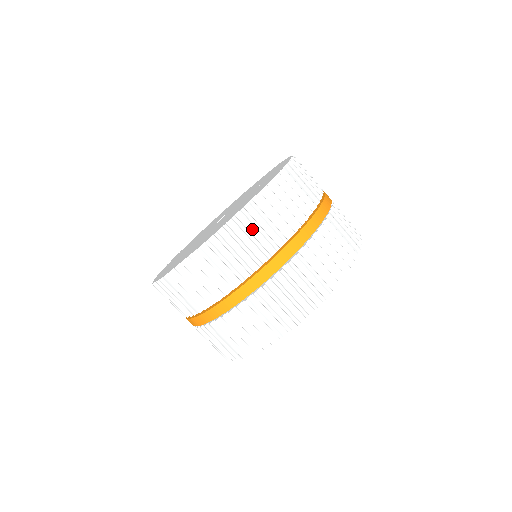
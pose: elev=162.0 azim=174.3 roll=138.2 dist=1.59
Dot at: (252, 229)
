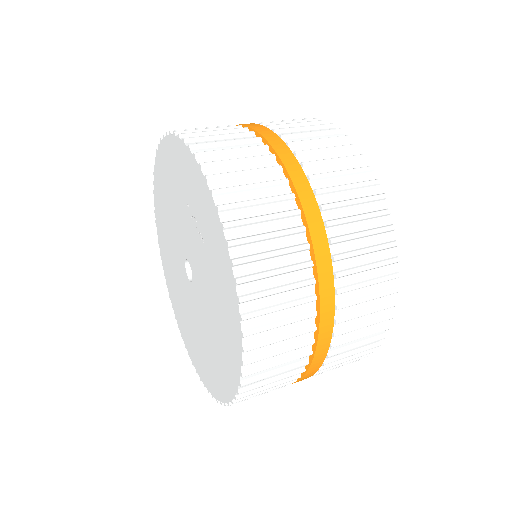
Dot at: (271, 347)
